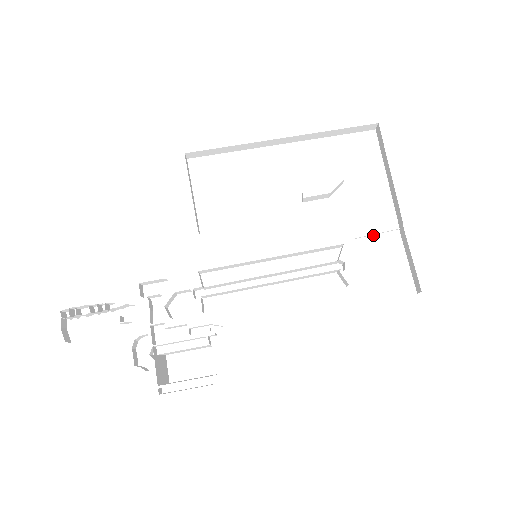
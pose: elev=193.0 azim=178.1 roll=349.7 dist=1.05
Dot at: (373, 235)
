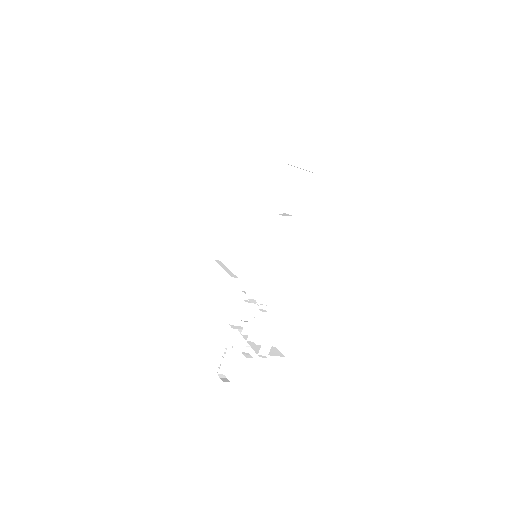
Dot at: (286, 183)
